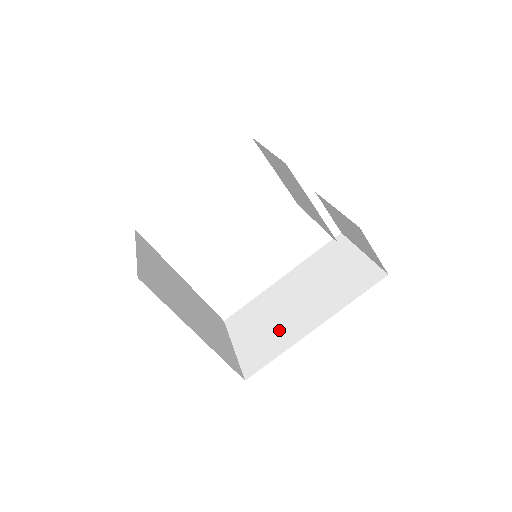
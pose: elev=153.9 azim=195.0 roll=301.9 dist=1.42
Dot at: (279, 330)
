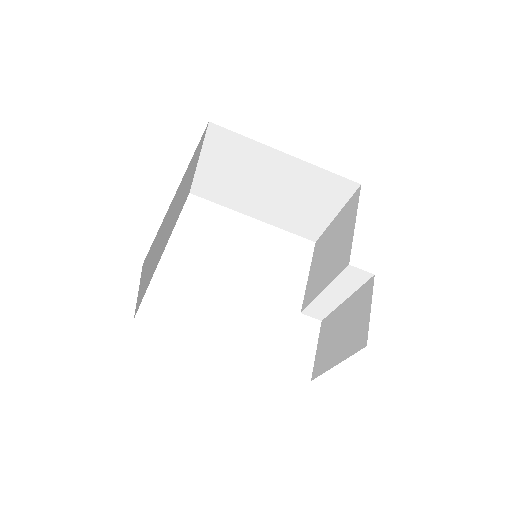
Dot at: occluded
